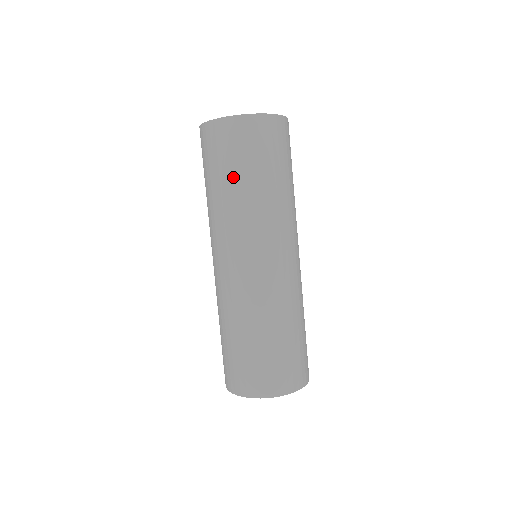
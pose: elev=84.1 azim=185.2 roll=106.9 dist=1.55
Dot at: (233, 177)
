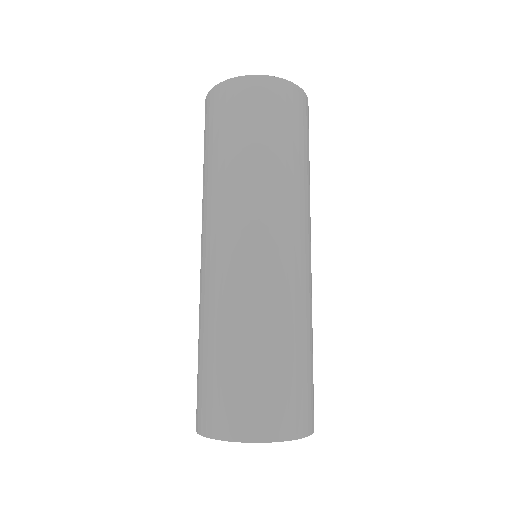
Dot at: (279, 143)
